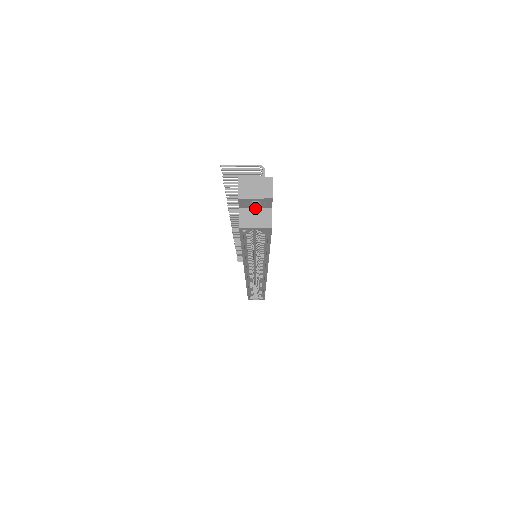
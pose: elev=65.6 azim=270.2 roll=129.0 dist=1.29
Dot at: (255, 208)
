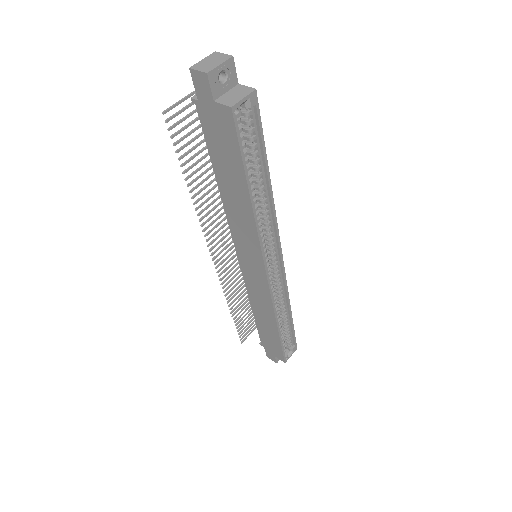
Dot at: (226, 92)
